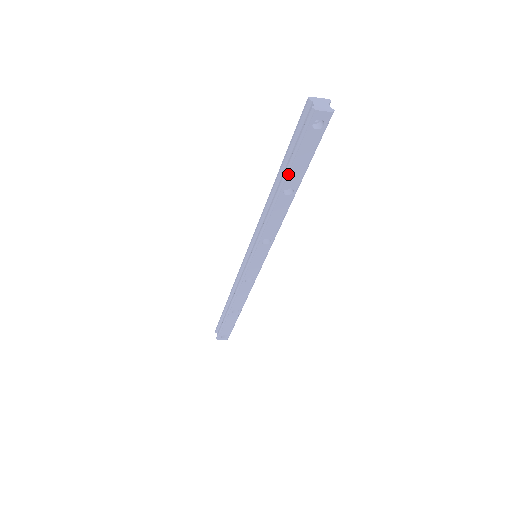
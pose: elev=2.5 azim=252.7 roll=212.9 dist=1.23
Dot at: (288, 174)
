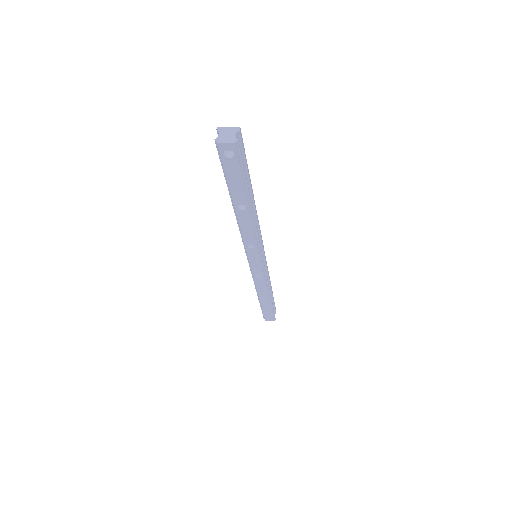
Dot at: (231, 194)
